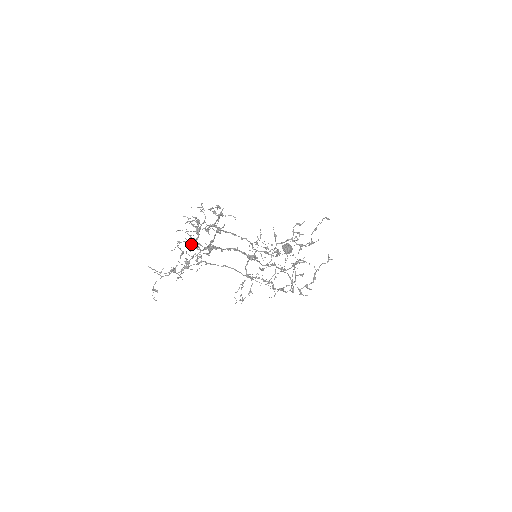
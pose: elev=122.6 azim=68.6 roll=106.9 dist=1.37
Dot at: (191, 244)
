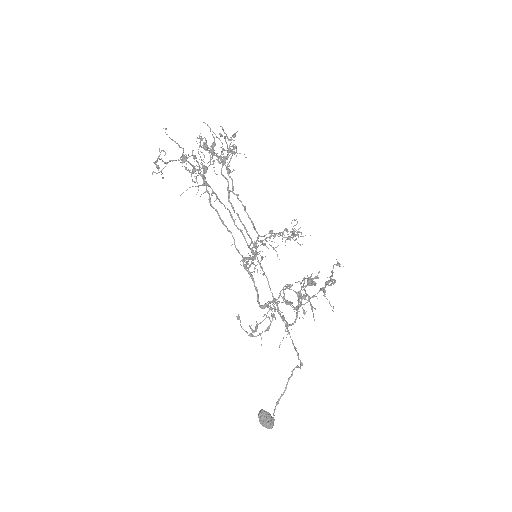
Dot at: occluded
